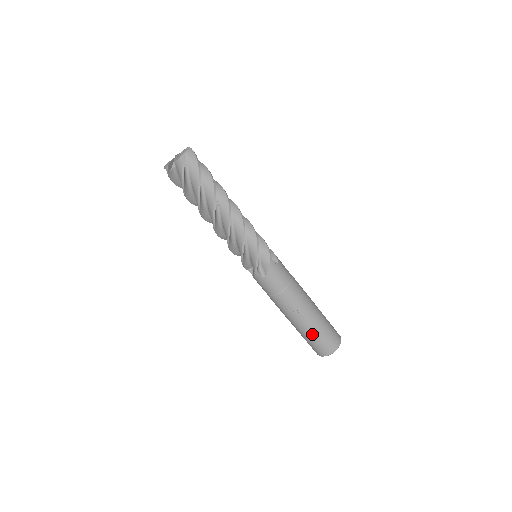
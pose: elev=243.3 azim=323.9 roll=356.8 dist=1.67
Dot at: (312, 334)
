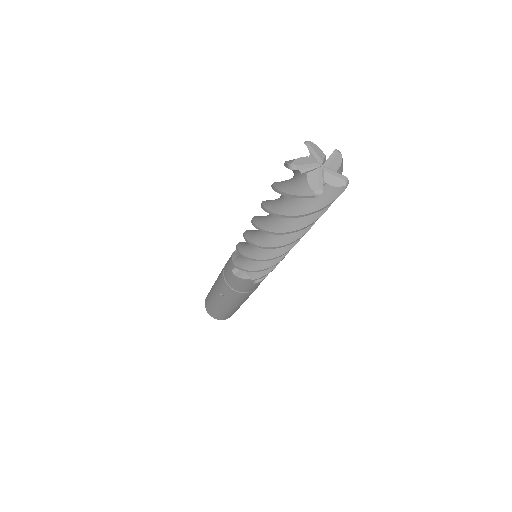
Dot at: (213, 303)
